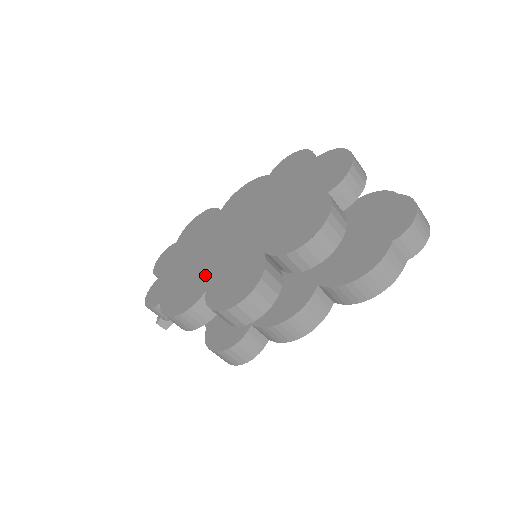
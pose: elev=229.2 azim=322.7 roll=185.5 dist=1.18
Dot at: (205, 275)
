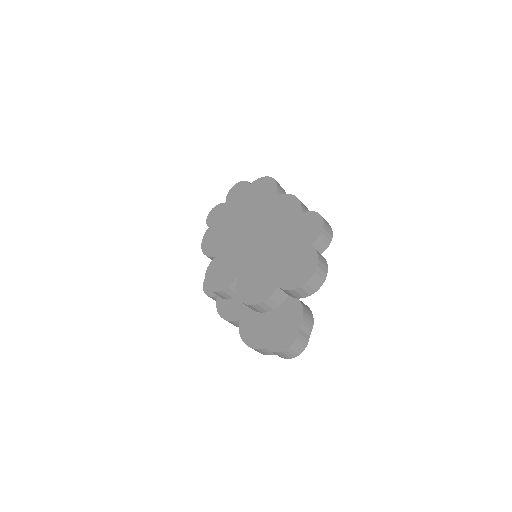
Dot at: (225, 244)
